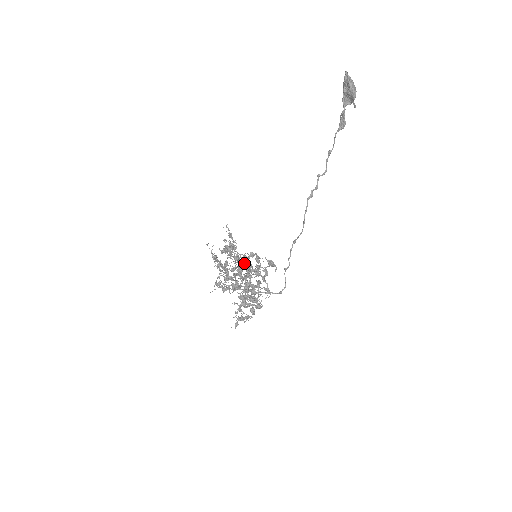
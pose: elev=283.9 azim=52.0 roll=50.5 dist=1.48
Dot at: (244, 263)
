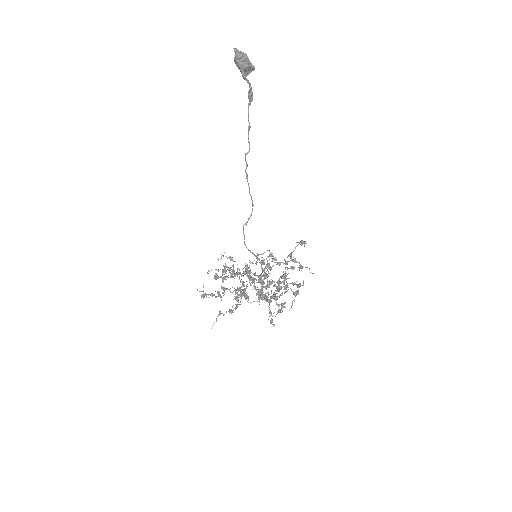
Dot at: occluded
